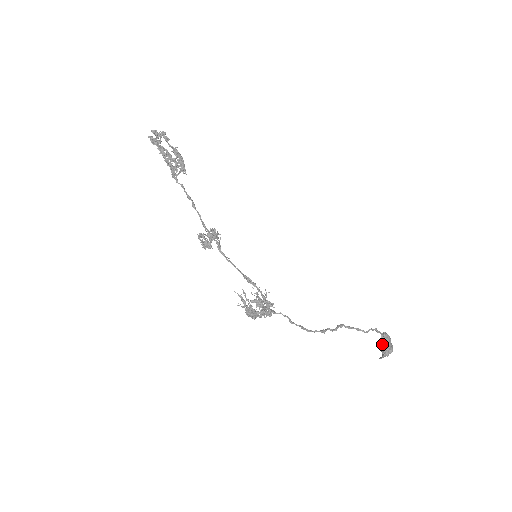
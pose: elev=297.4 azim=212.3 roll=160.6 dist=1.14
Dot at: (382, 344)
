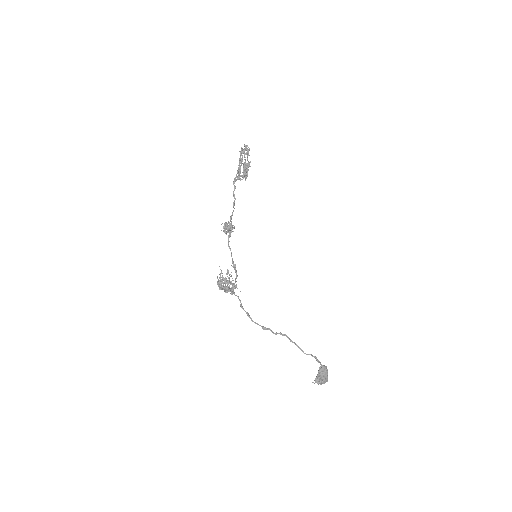
Dot at: occluded
